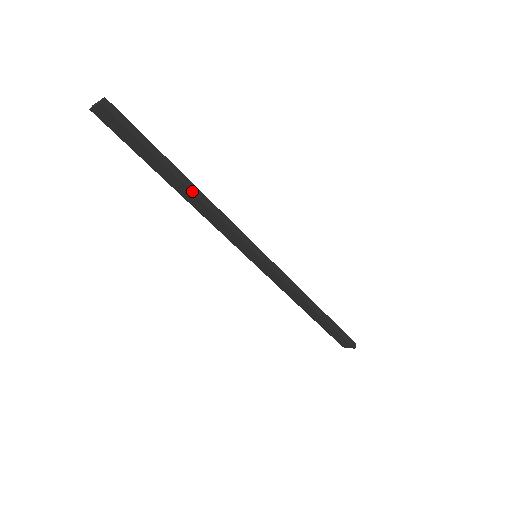
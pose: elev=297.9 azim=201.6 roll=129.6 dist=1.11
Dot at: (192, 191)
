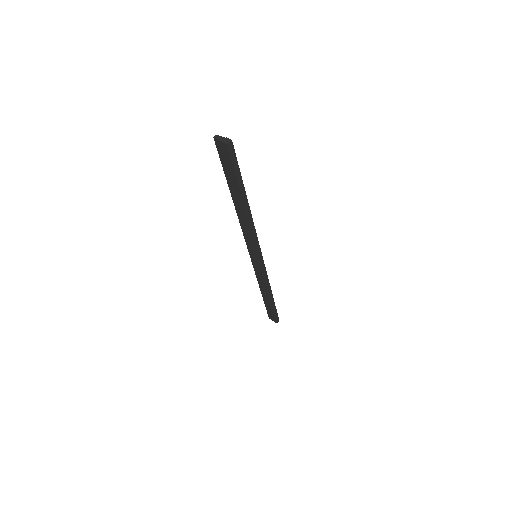
Dot at: (246, 212)
